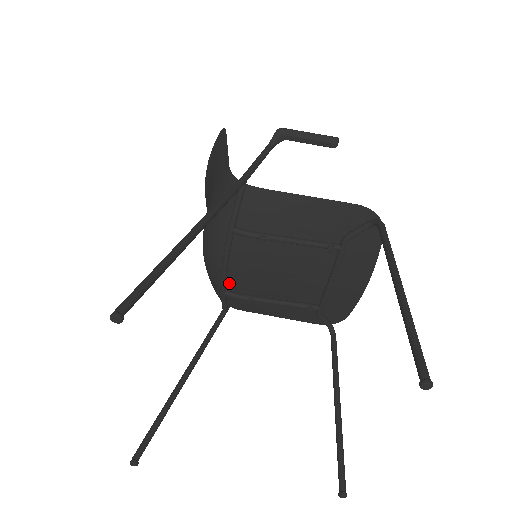
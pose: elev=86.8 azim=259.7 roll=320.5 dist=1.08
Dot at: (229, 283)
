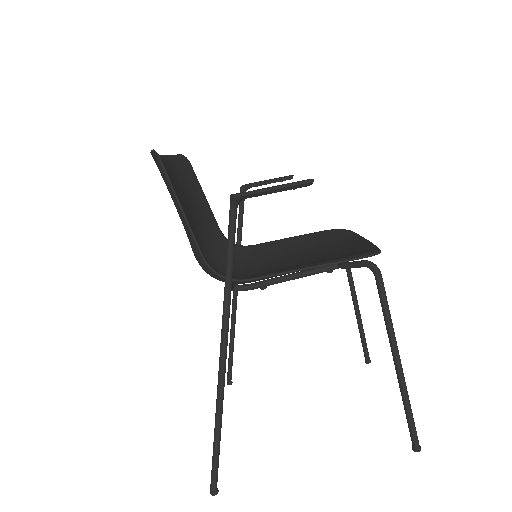
Dot at: occluded
